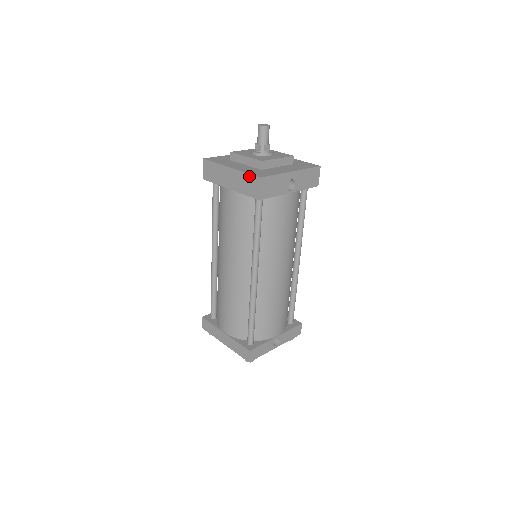
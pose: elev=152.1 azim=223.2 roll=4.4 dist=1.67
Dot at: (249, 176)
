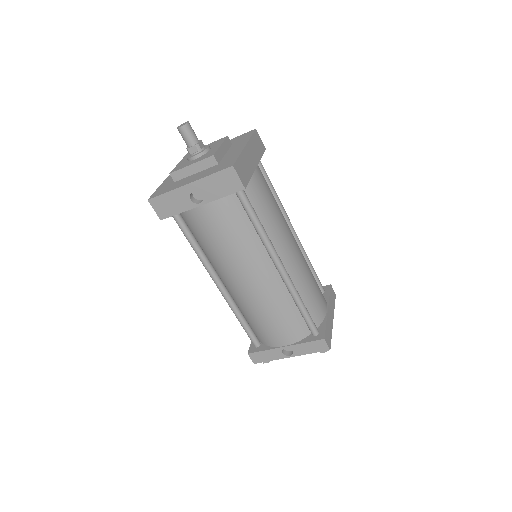
Dot at: occluded
